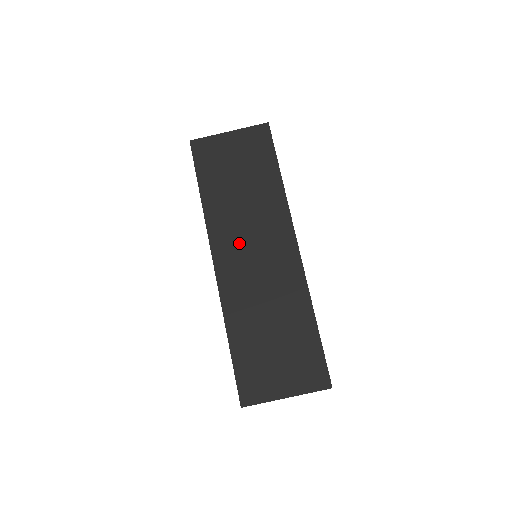
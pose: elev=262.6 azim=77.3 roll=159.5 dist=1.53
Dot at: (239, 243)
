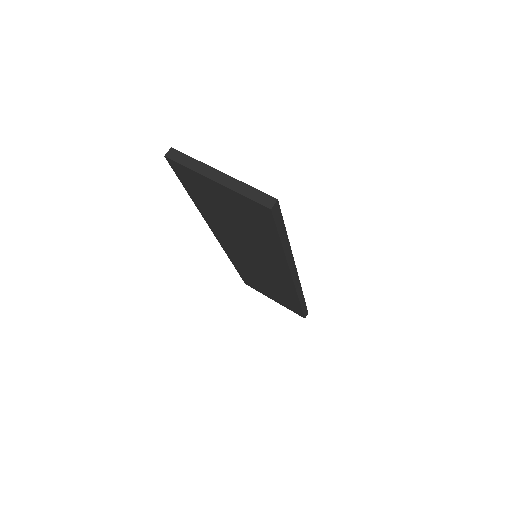
Dot at: occluded
